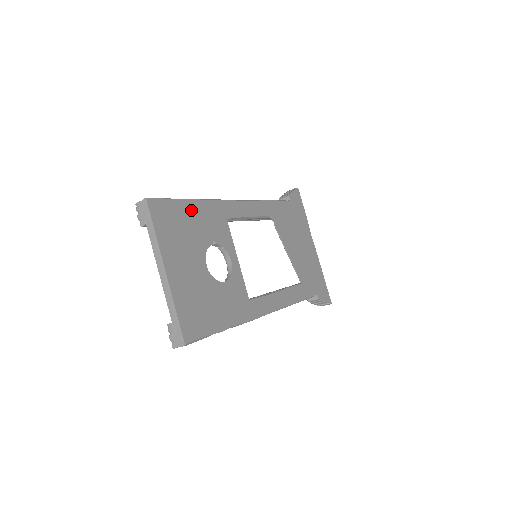
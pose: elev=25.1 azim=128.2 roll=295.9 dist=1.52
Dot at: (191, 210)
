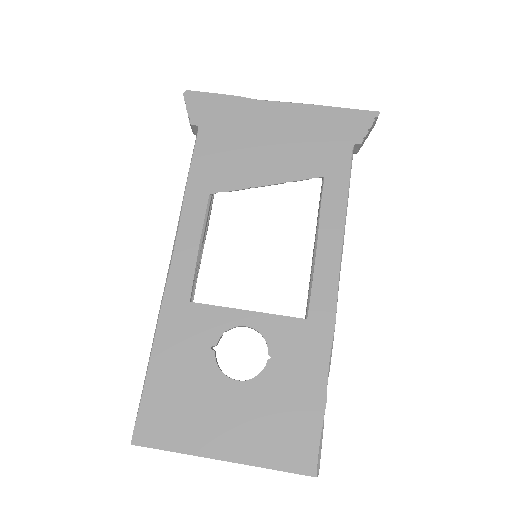
Dot at: (162, 369)
